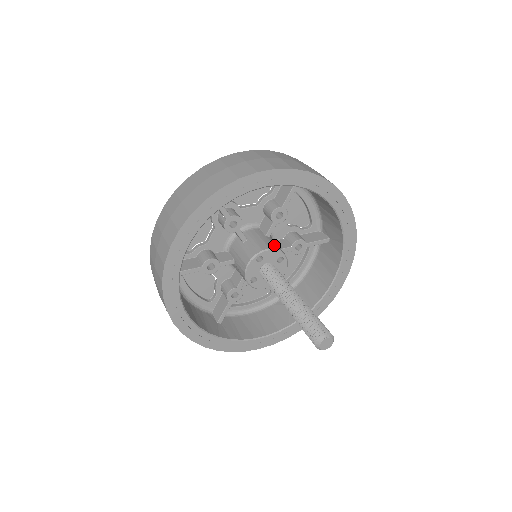
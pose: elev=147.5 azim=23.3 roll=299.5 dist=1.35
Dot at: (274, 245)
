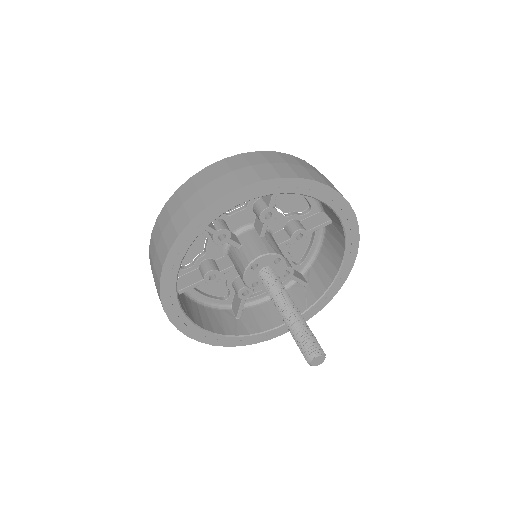
Dot at: (268, 248)
